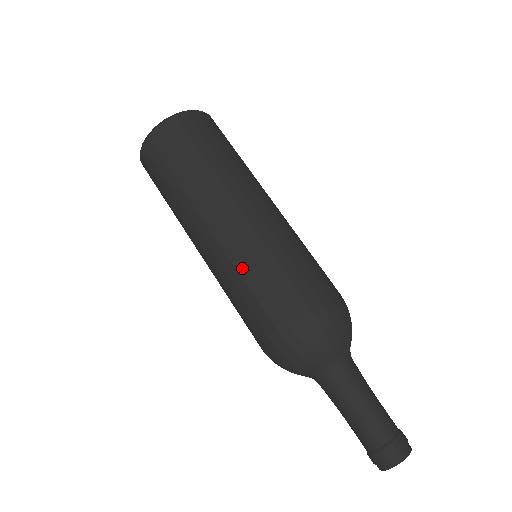
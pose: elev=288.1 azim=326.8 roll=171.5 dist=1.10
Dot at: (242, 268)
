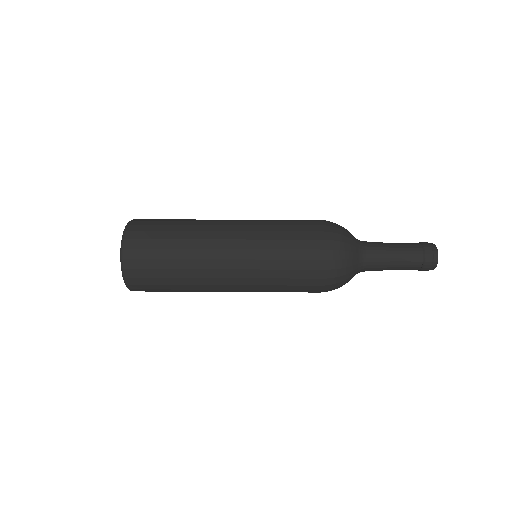
Dot at: (267, 228)
